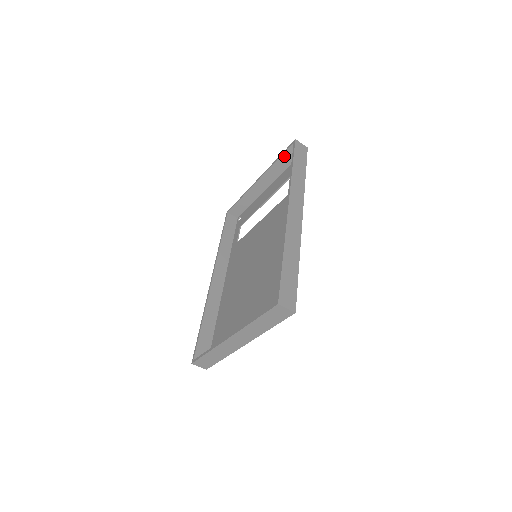
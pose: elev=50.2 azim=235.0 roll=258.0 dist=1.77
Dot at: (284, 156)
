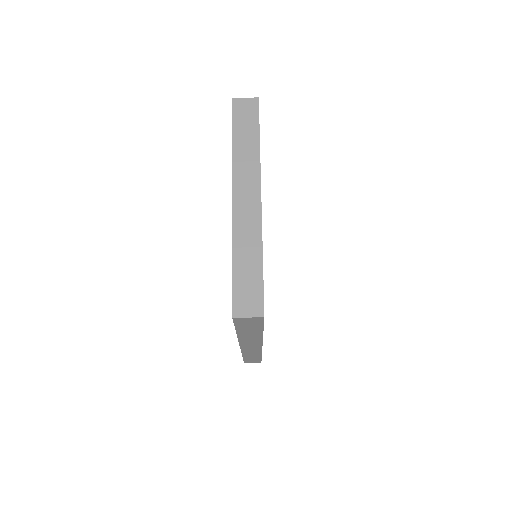
Dot at: occluded
